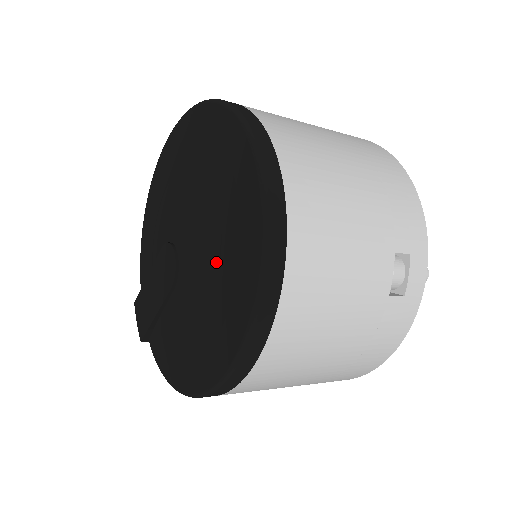
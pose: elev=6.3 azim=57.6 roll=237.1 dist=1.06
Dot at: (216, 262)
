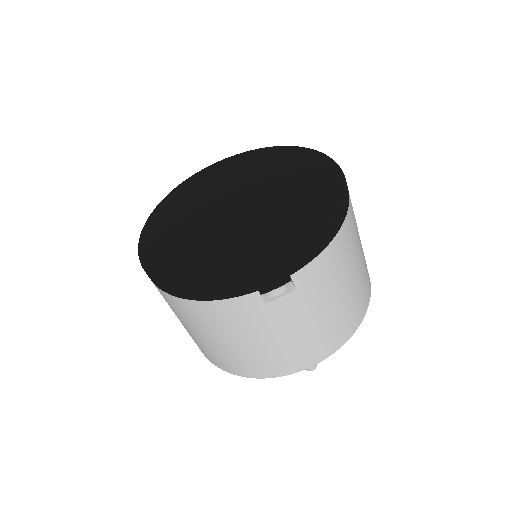
Dot at: (290, 181)
